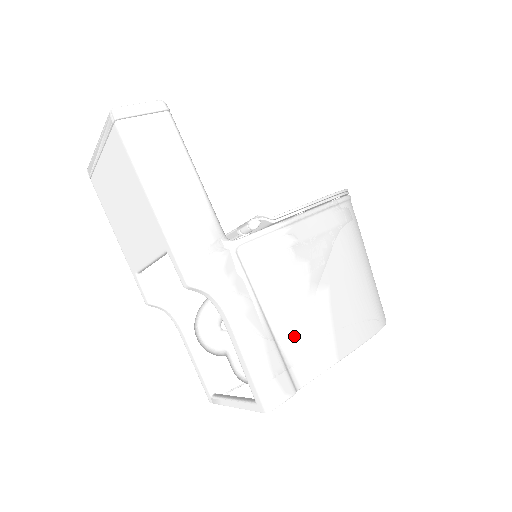
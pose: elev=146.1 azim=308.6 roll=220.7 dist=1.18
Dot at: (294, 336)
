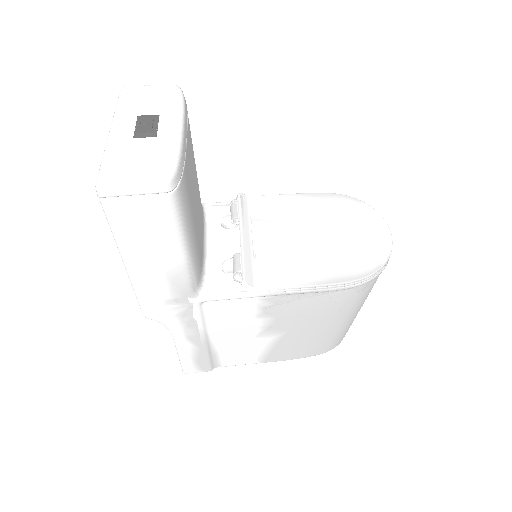
Dot at: (230, 348)
